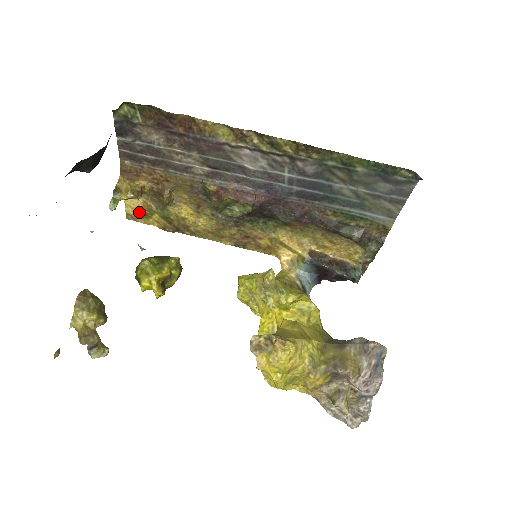
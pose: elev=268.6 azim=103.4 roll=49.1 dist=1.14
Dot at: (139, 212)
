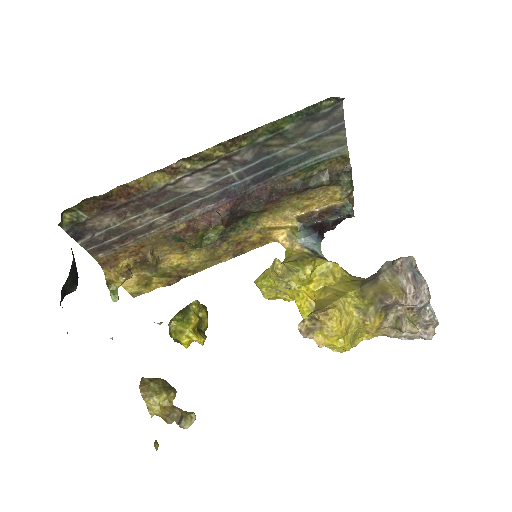
Dot at: (139, 286)
